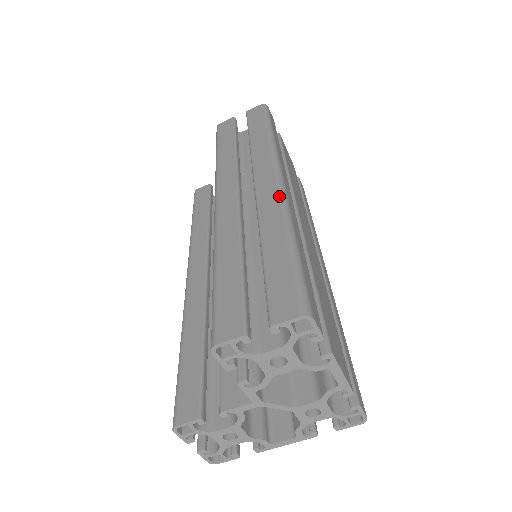
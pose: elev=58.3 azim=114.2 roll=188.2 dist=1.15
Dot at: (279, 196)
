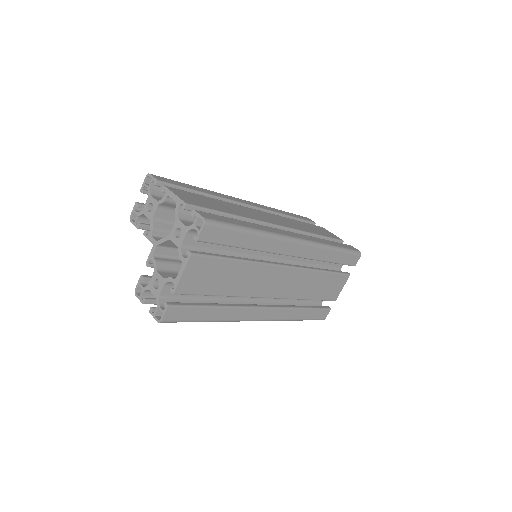
Dot at: occluded
